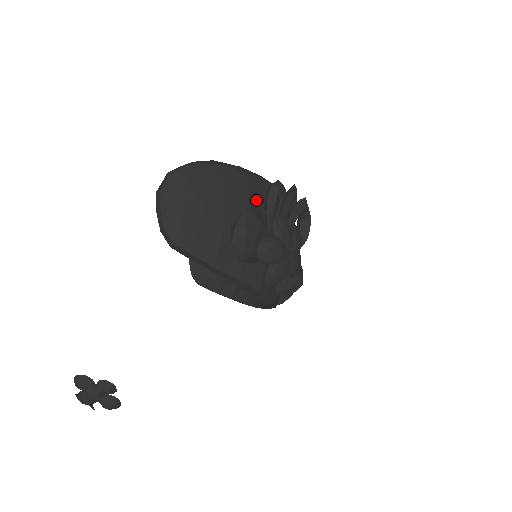
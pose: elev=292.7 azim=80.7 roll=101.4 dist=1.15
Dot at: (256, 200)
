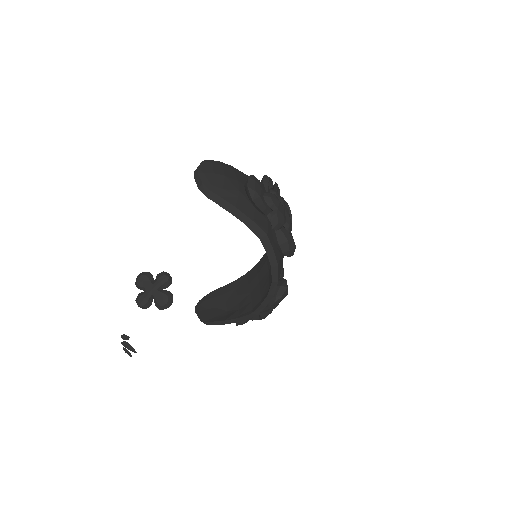
Dot at: occluded
